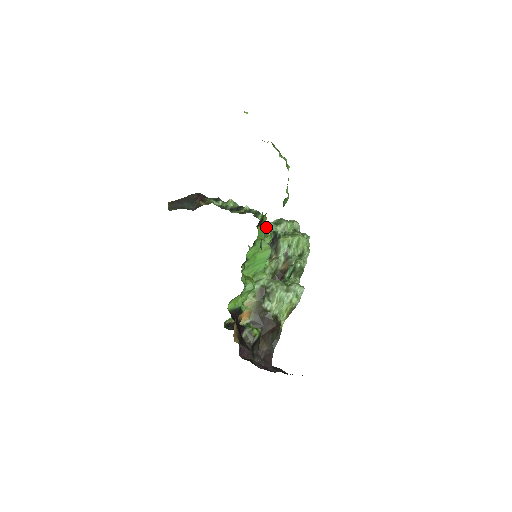
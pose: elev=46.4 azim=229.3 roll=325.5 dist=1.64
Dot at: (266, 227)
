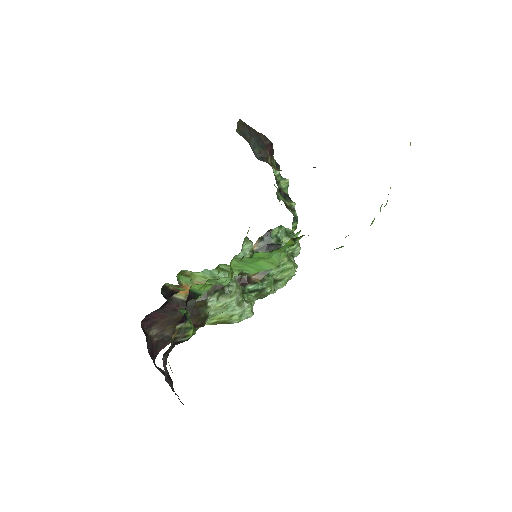
Dot at: (294, 244)
